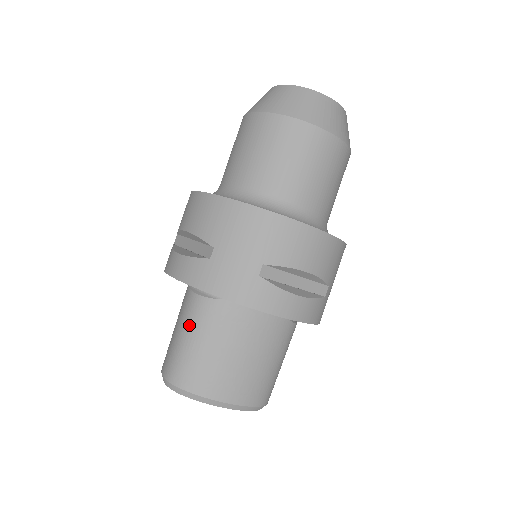
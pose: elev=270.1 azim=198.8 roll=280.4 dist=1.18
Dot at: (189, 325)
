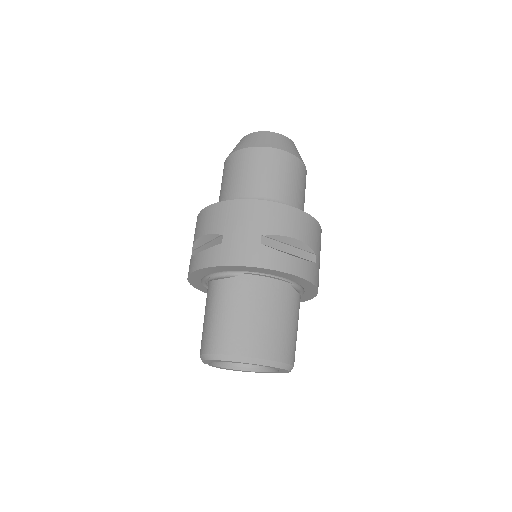
Dot at: (216, 304)
